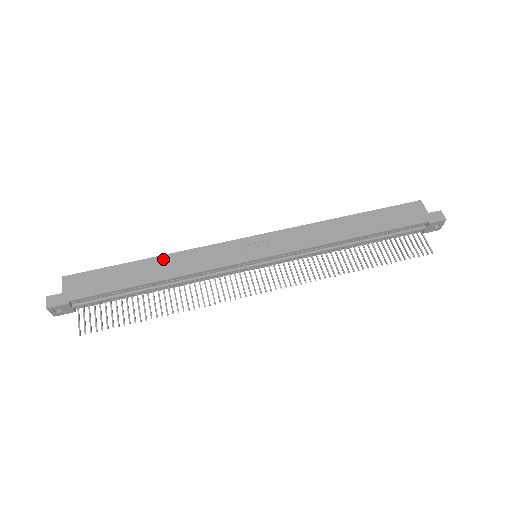
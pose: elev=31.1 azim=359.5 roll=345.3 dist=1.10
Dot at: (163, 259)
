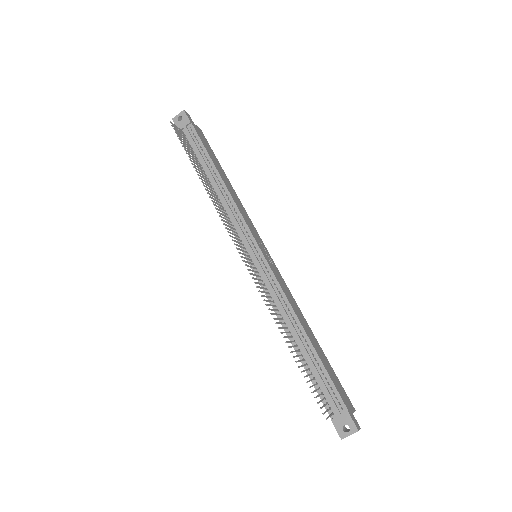
Dot at: (233, 189)
